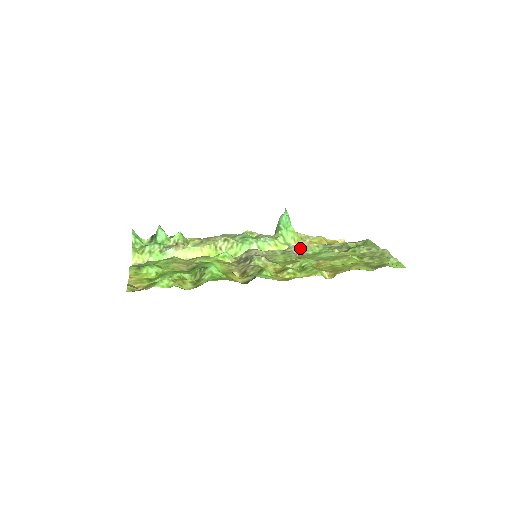
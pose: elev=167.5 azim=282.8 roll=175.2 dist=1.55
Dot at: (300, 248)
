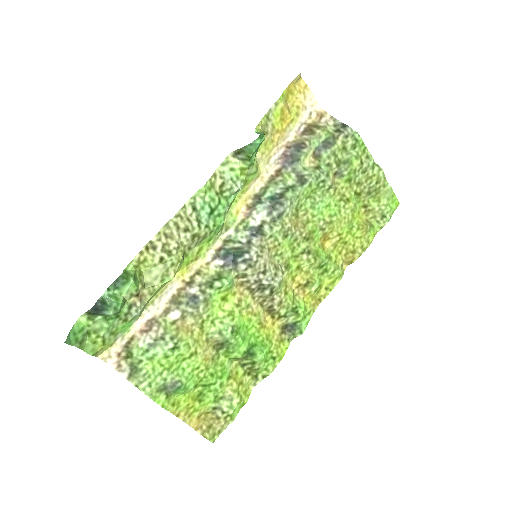
Dot at: (293, 202)
